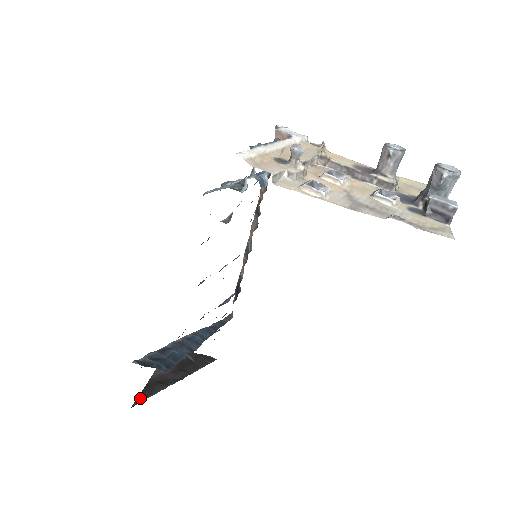
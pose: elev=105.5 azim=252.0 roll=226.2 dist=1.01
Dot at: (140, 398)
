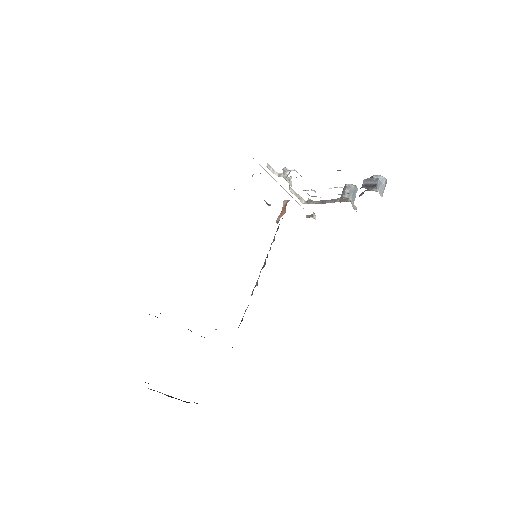
Dot at: occluded
